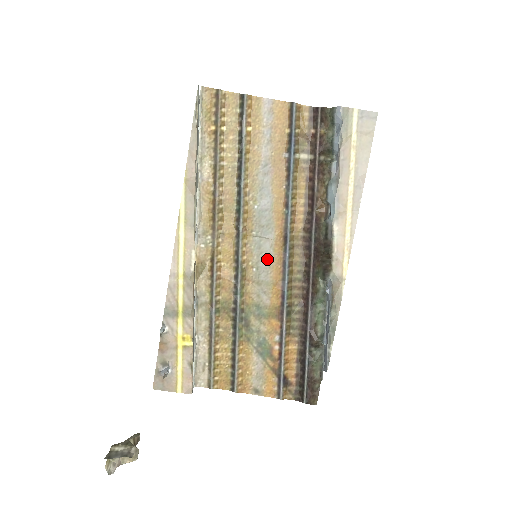
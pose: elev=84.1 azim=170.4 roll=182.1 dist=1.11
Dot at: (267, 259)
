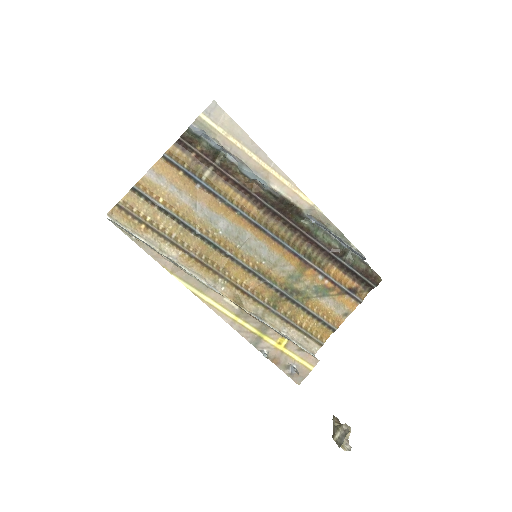
Dot at: (262, 249)
